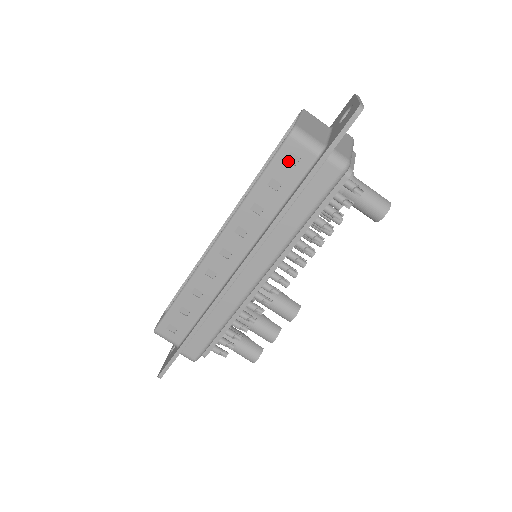
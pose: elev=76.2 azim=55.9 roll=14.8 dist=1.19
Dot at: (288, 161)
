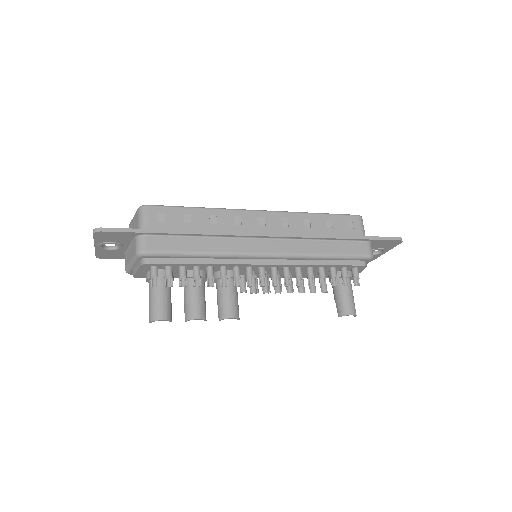
Dot at: (347, 223)
